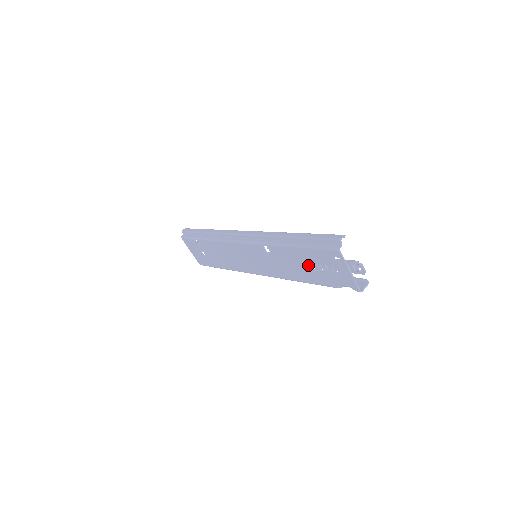
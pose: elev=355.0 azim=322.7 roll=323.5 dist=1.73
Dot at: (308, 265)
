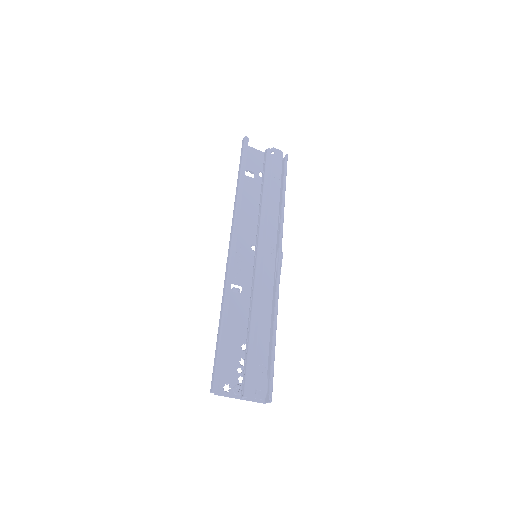
Dot at: (243, 343)
